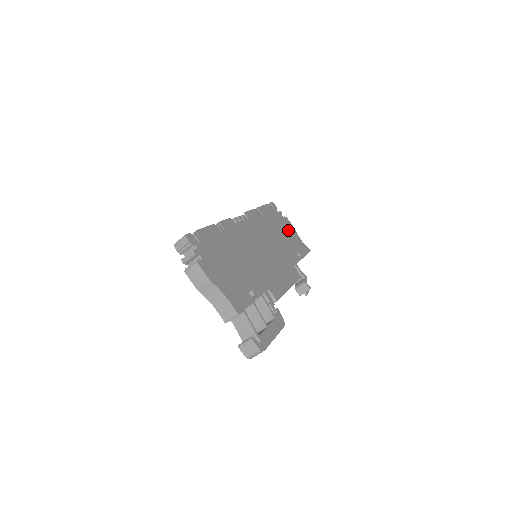
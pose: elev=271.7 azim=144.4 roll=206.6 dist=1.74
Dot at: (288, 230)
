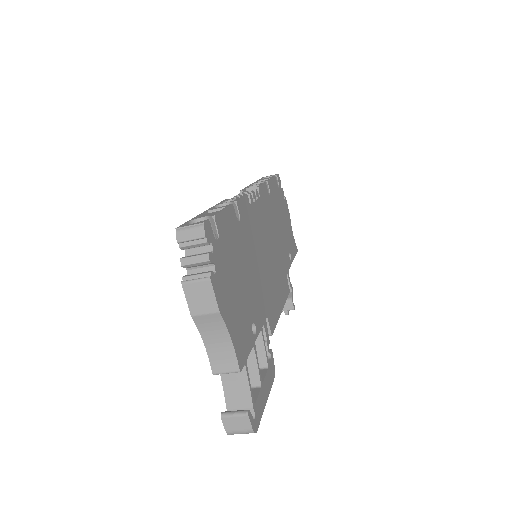
Dot at: (286, 218)
